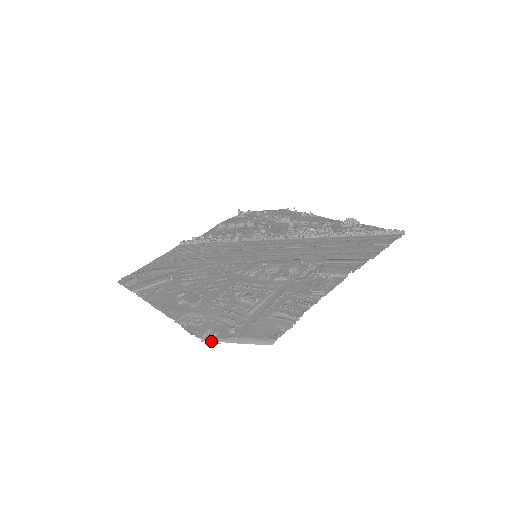
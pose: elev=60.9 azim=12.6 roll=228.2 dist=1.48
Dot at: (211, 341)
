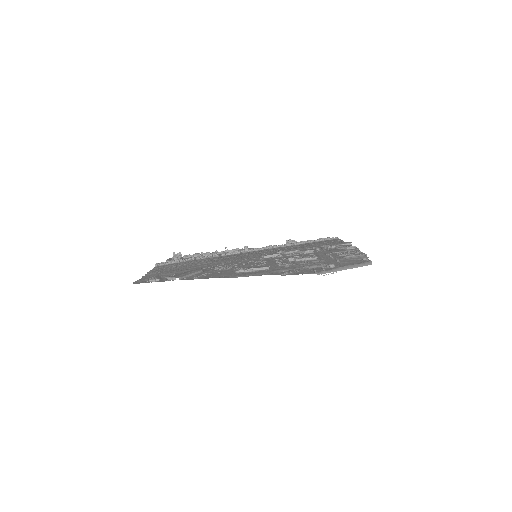
Dot at: occluded
